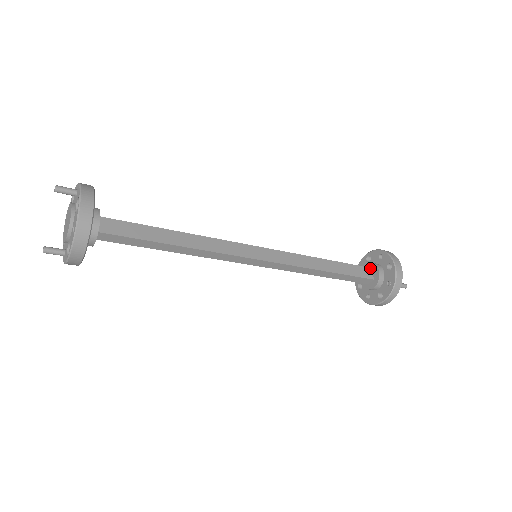
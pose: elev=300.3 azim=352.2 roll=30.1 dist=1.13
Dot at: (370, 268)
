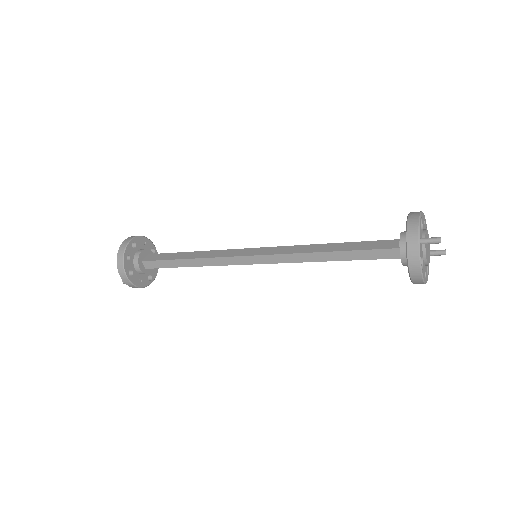
Dot at: occluded
